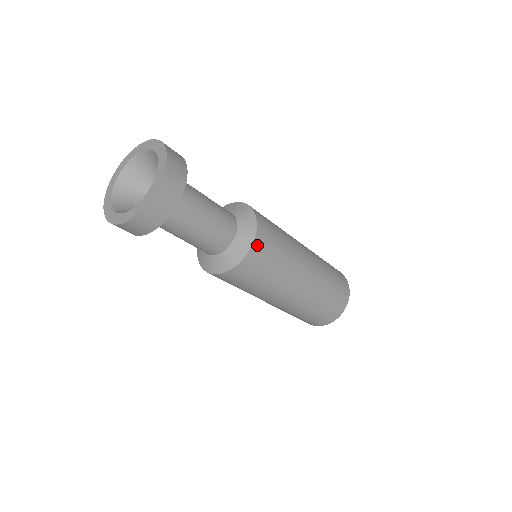
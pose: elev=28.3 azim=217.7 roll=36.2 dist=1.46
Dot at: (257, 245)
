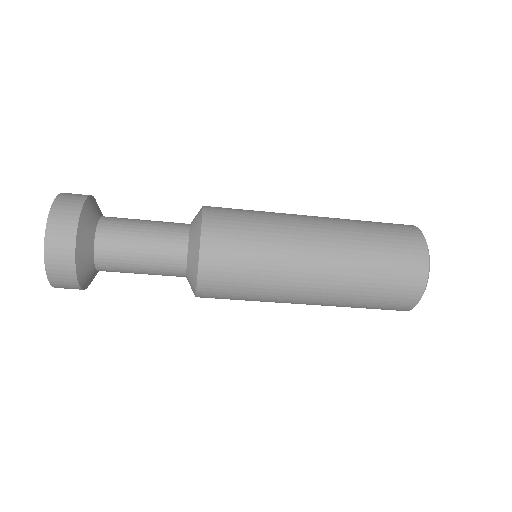
Dot at: (205, 279)
